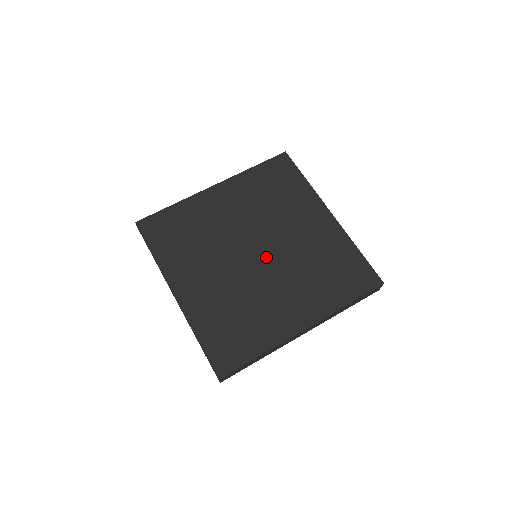
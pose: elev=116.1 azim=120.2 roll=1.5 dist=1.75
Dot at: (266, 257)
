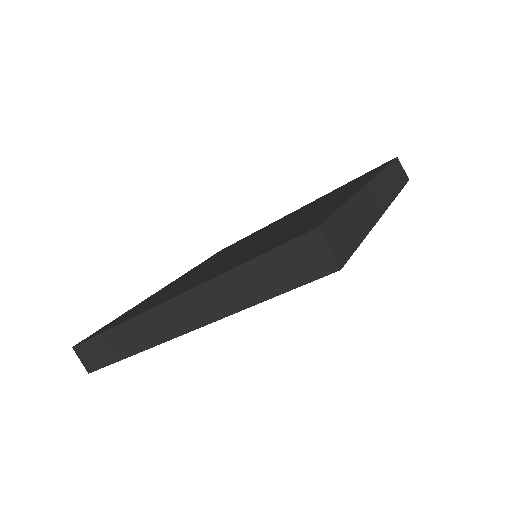
Dot at: (263, 235)
